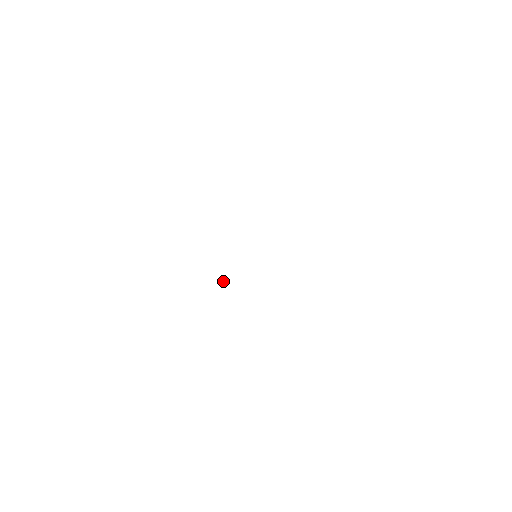
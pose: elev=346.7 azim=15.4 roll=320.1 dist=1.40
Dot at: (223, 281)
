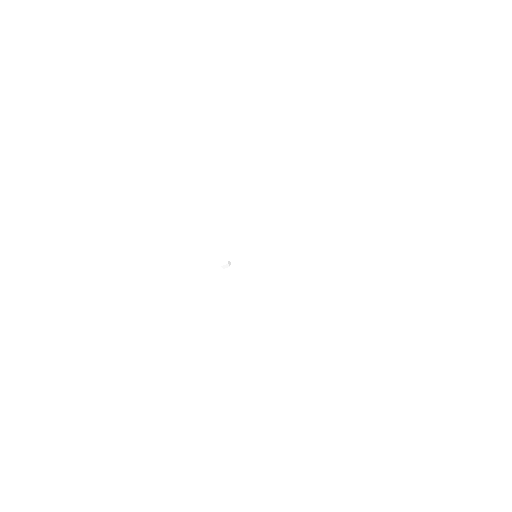
Dot at: occluded
